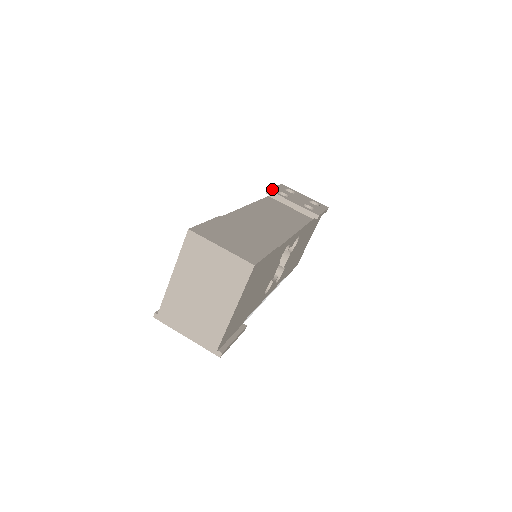
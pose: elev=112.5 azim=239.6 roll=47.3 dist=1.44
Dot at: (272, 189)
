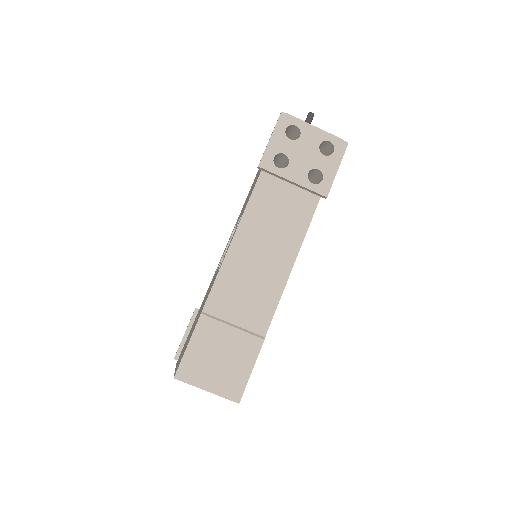
Dot at: (265, 158)
